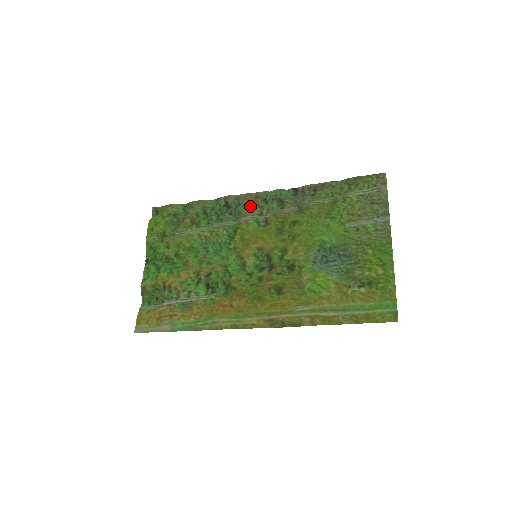
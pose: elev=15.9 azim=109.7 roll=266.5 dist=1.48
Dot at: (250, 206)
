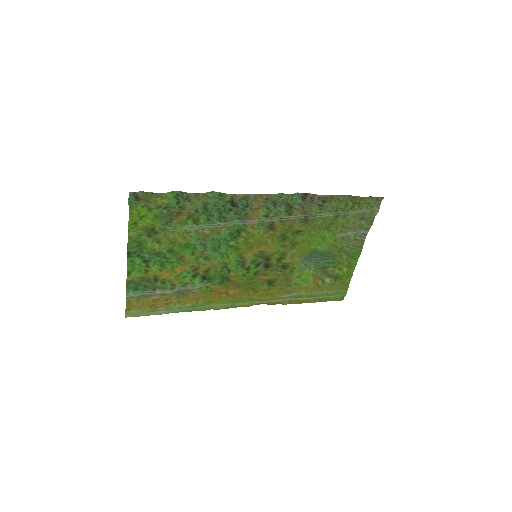
Dot at: (258, 208)
